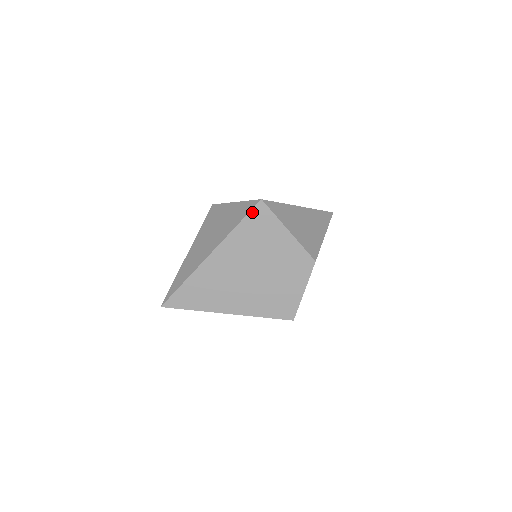
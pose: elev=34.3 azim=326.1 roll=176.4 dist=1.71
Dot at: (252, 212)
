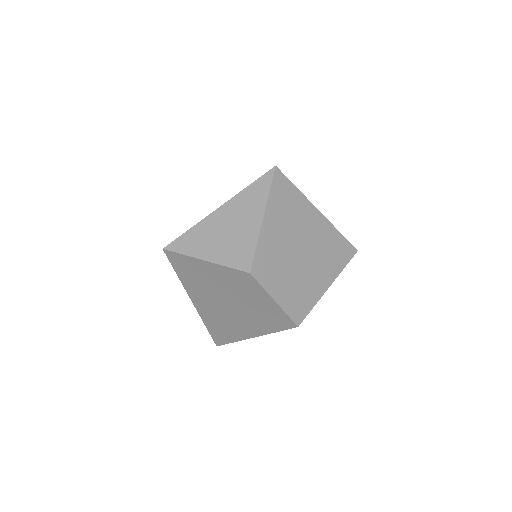
Dot at: (171, 261)
